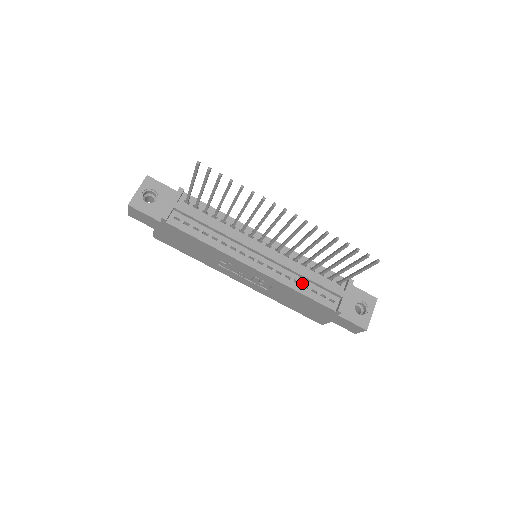
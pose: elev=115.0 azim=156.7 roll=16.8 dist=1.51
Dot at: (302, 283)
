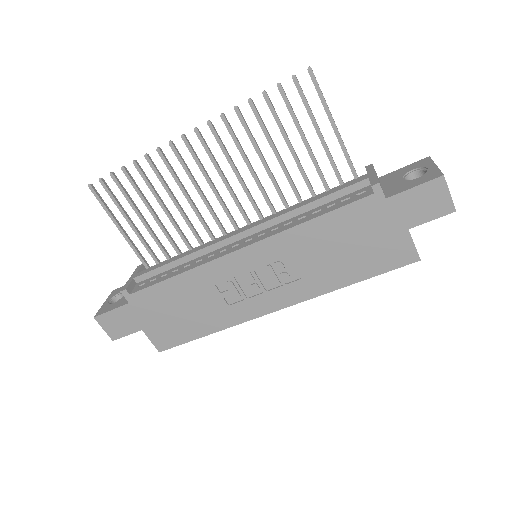
Dot at: (310, 214)
